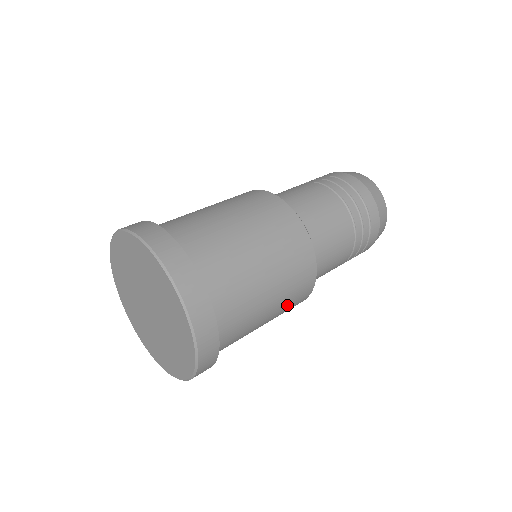
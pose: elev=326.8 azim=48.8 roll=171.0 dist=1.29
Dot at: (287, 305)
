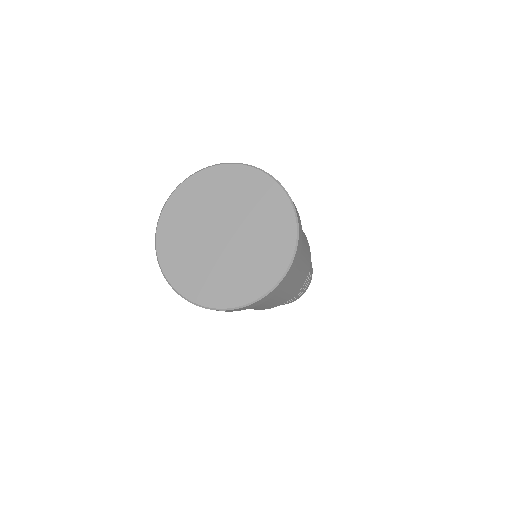
Dot at: (287, 295)
